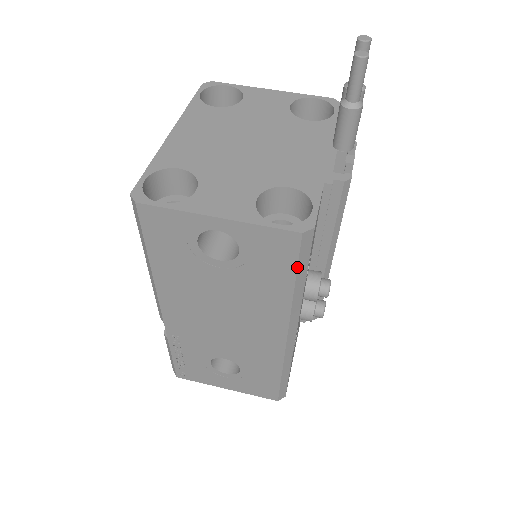
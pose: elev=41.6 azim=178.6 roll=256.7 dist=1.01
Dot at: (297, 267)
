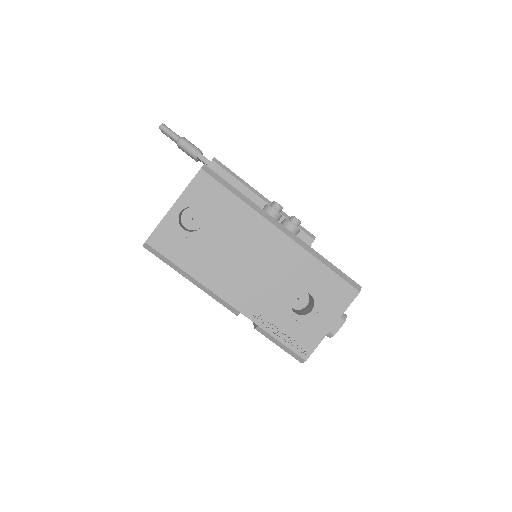
Dot at: (223, 186)
